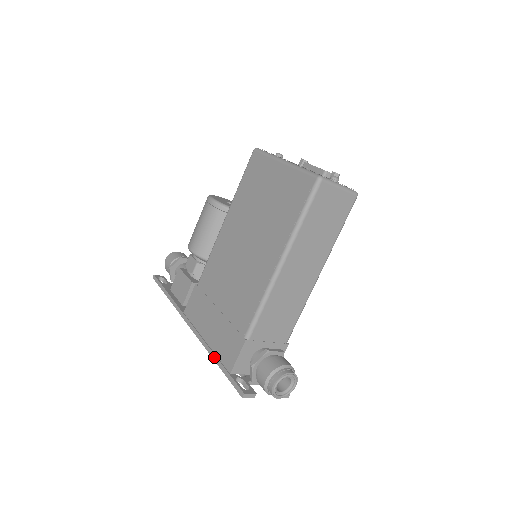
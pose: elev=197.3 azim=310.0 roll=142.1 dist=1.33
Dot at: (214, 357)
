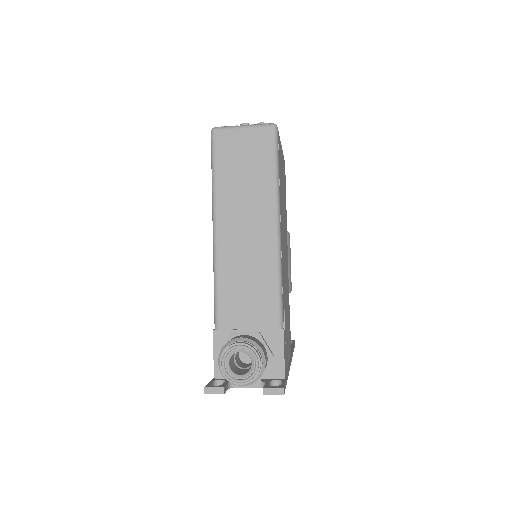
Dot at: occluded
